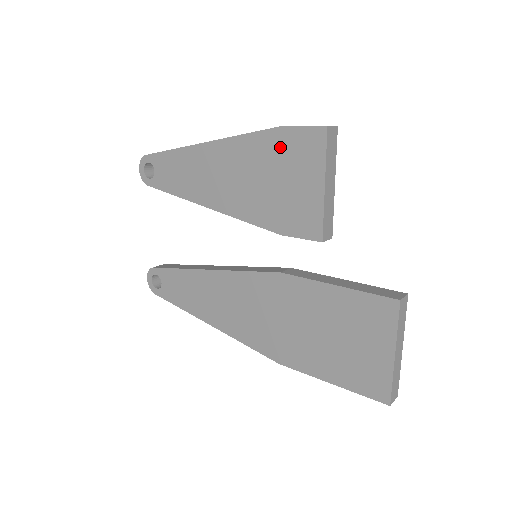
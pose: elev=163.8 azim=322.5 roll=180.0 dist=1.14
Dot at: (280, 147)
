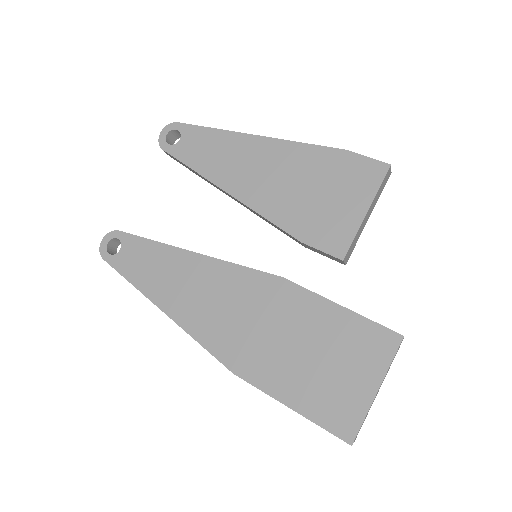
Dot at: (336, 166)
